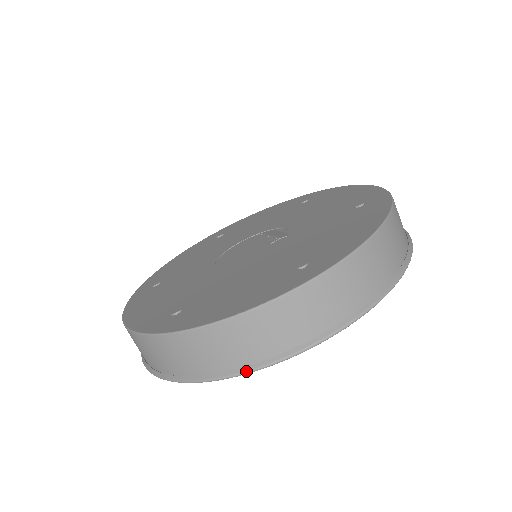
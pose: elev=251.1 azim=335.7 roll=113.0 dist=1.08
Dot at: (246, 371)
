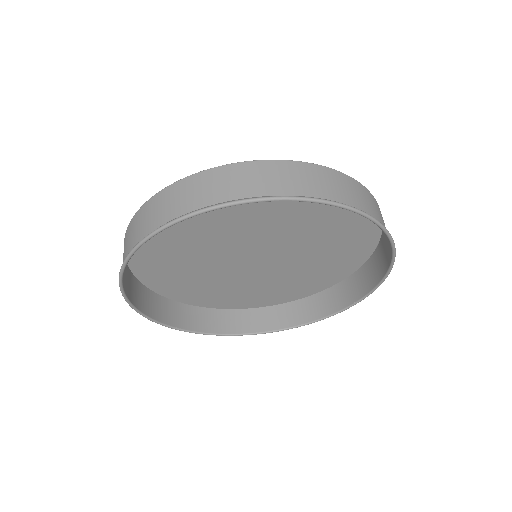
Dot at: (257, 197)
